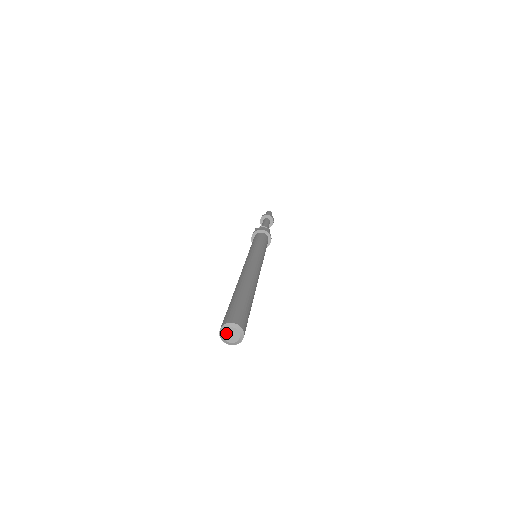
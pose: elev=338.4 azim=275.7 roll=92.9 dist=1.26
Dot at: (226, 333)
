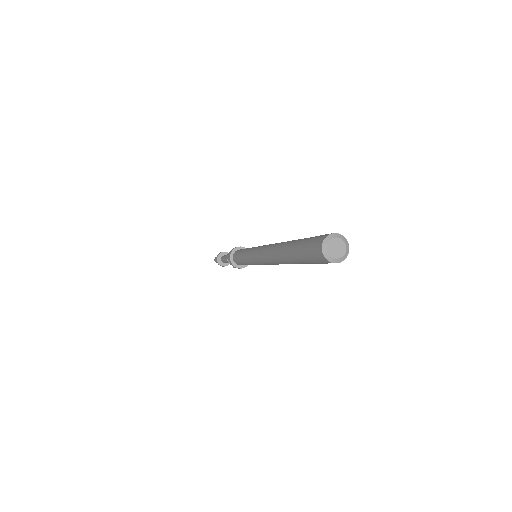
Dot at: (331, 250)
